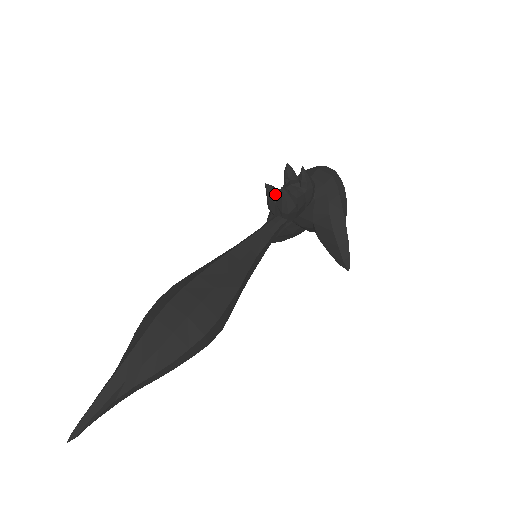
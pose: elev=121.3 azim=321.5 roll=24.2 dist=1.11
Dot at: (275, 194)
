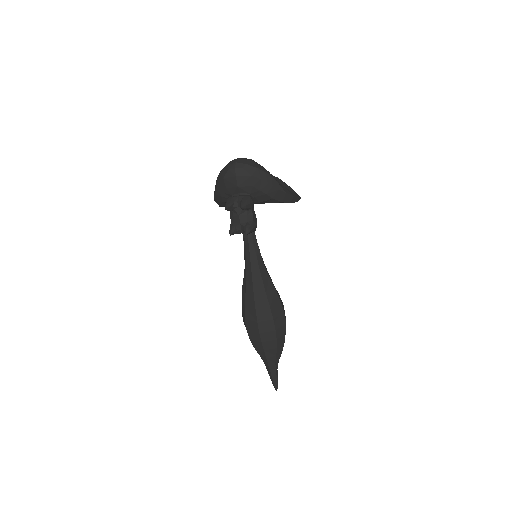
Dot at: (239, 231)
